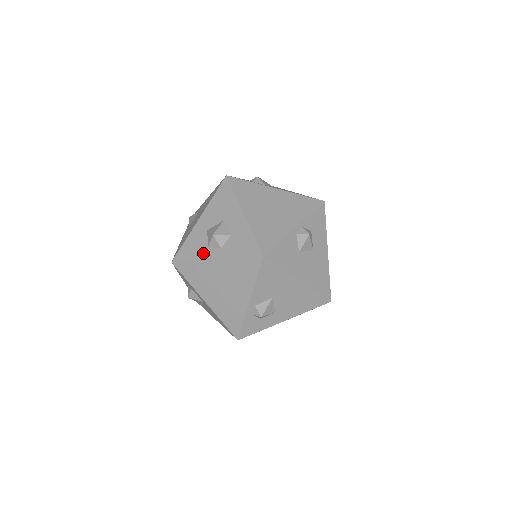
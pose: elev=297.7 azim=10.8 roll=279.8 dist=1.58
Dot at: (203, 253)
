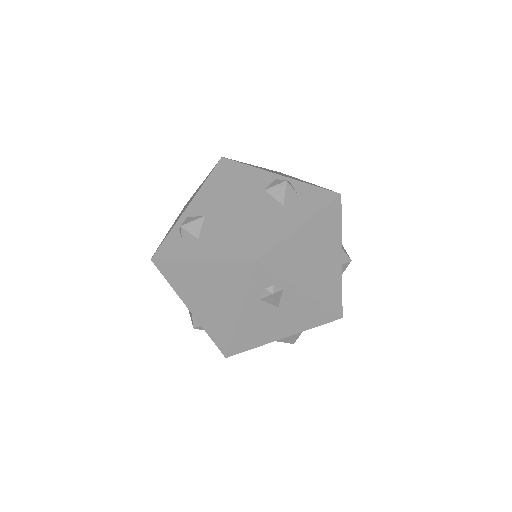
Dot at: occluded
